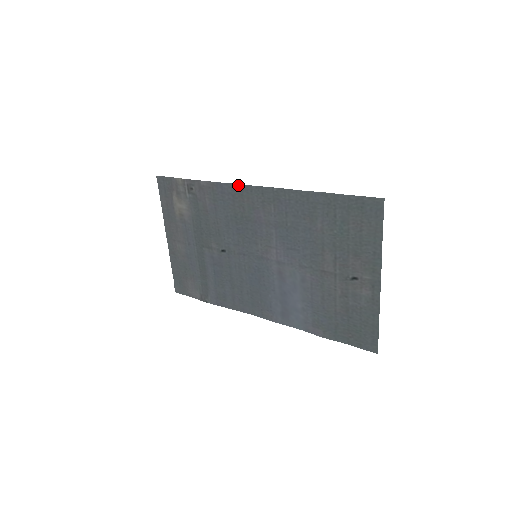
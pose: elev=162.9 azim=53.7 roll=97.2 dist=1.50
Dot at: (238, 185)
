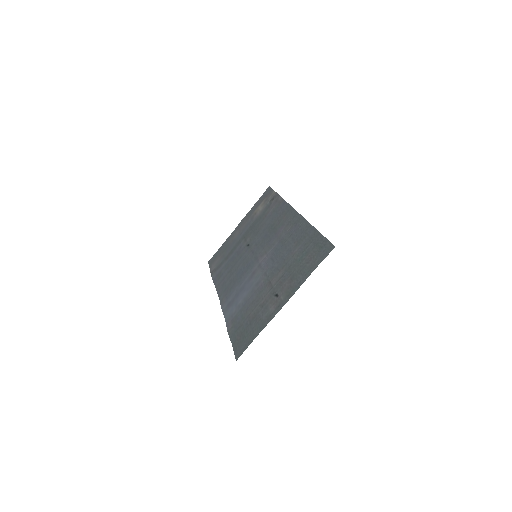
Dot at: (290, 206)
